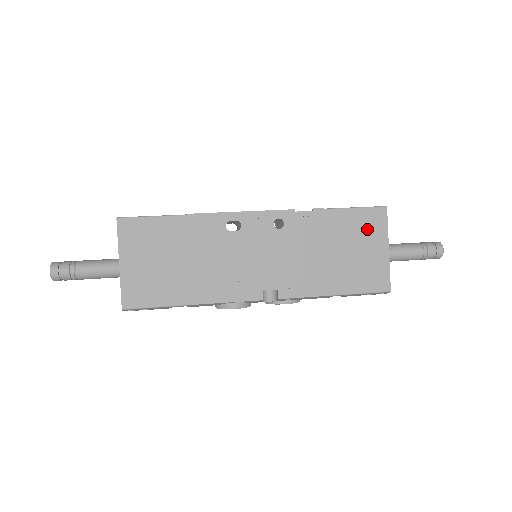
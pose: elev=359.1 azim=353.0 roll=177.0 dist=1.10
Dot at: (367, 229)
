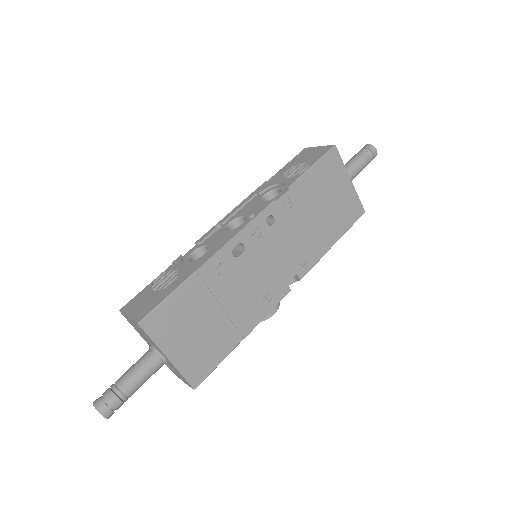
Dot at: (331, 175)
